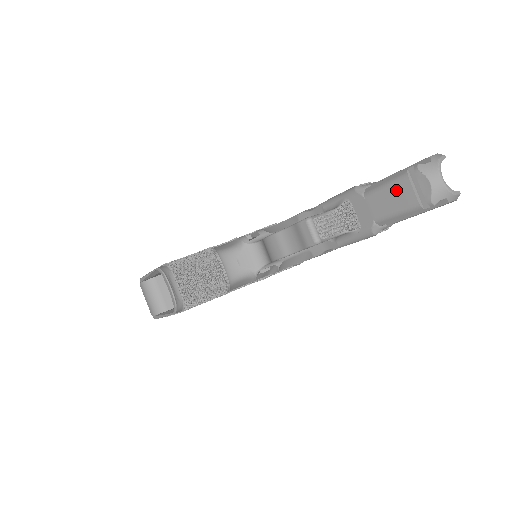
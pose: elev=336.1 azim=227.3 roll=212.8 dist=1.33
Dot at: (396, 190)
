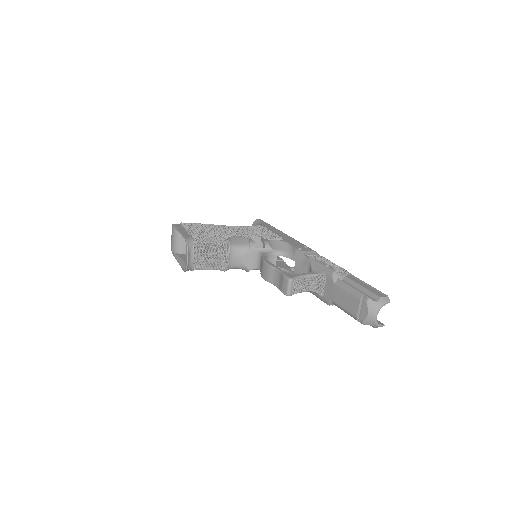
Dot at: (351, 299)
